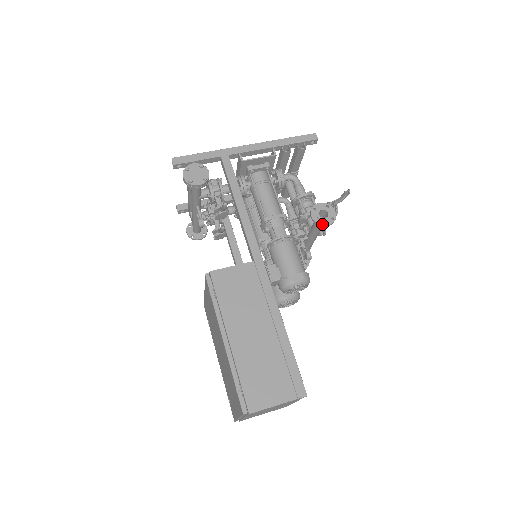
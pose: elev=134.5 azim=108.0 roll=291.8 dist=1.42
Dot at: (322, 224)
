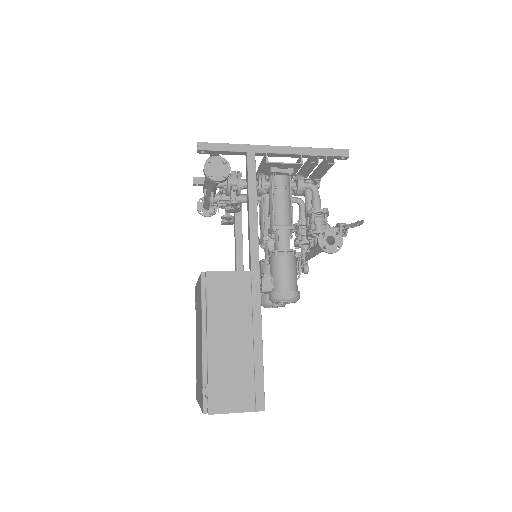
Dot at: (326, 250)
